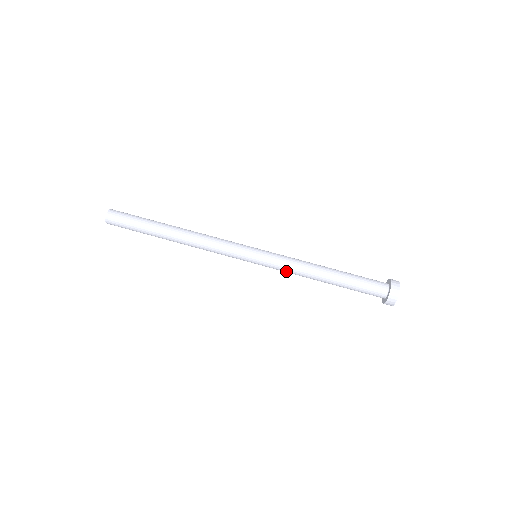
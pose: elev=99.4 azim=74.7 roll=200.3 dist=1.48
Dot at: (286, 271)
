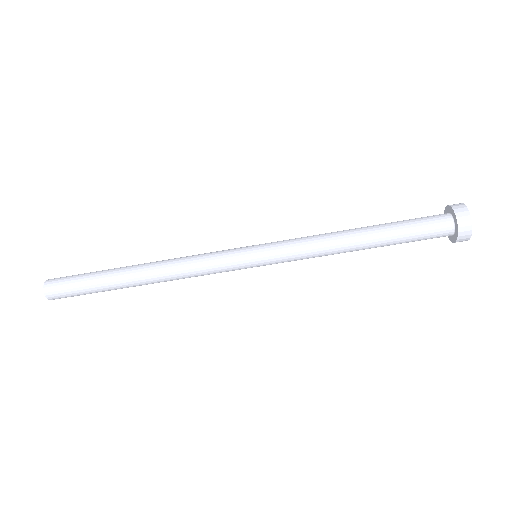
Dot at: (304, 257)
